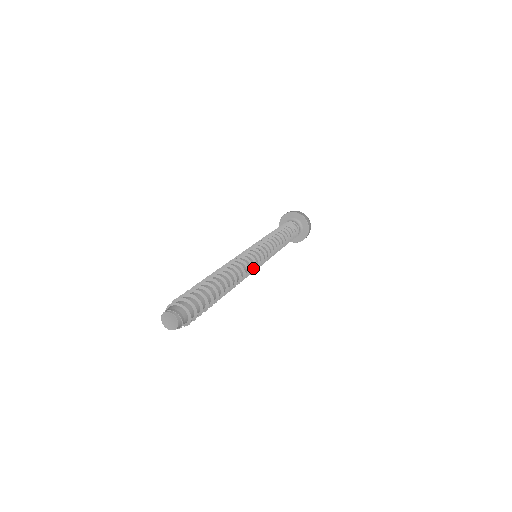
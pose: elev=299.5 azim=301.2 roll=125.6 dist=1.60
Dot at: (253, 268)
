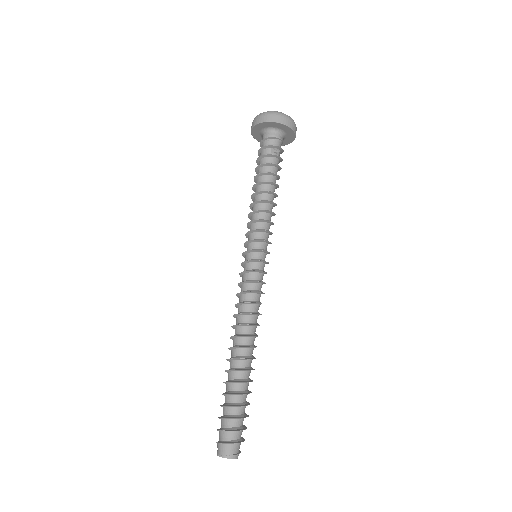
Dot at: (262, 284)
